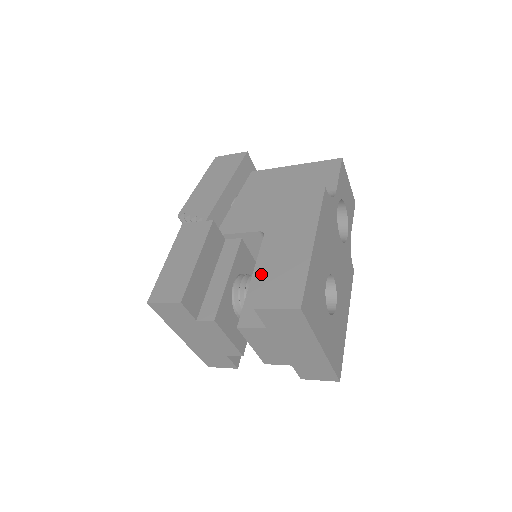
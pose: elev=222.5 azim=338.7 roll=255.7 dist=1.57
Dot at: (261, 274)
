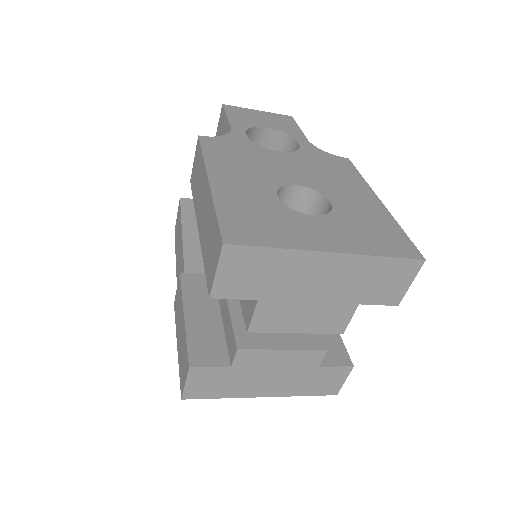
Dot at: occluded
